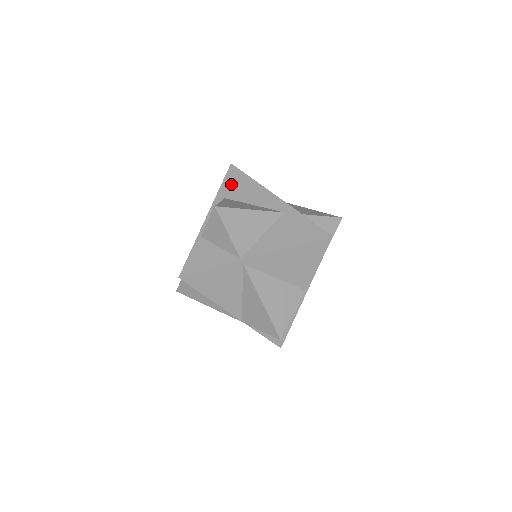
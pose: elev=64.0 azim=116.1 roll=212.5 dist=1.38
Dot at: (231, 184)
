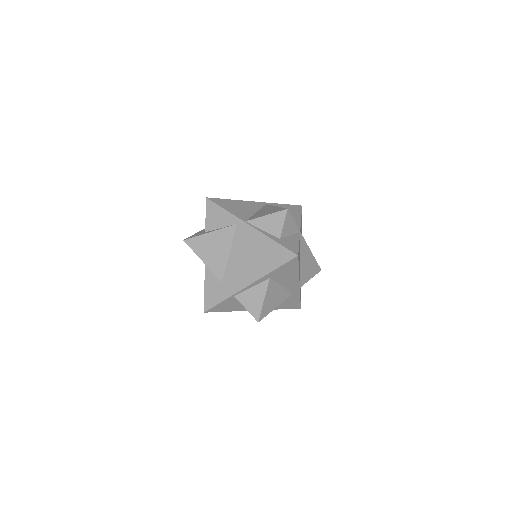
Dot at: (283, 271)
